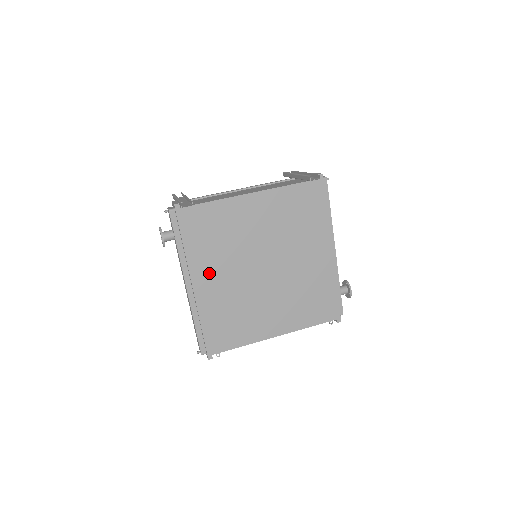
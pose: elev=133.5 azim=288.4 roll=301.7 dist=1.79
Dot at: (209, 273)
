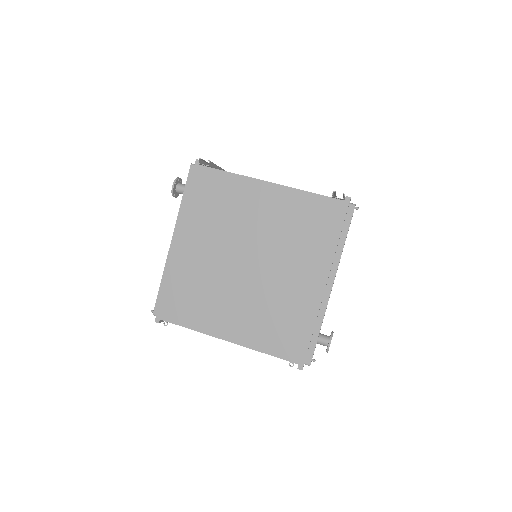
Dot at: (195, 238)
